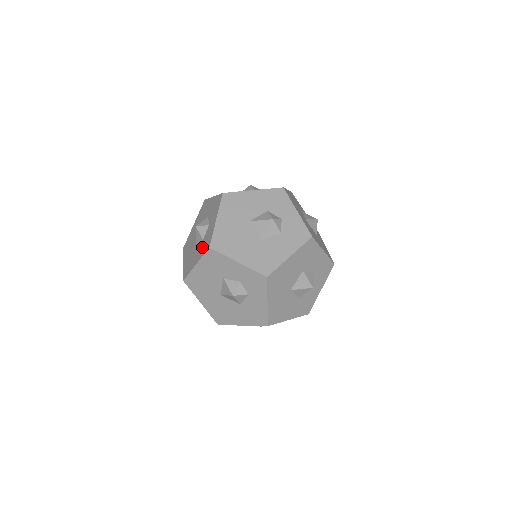
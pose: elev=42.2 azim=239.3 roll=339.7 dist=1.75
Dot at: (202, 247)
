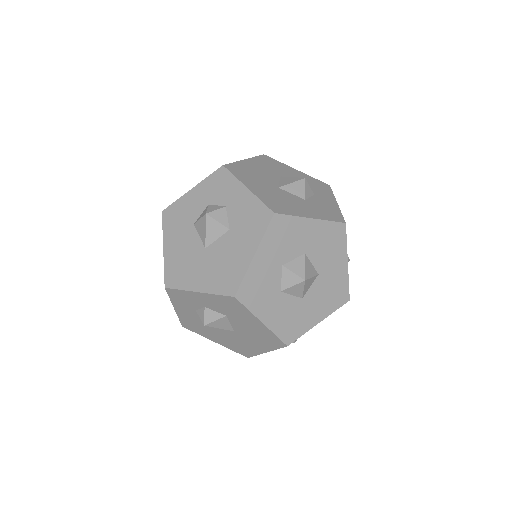
Dot at: occluded
